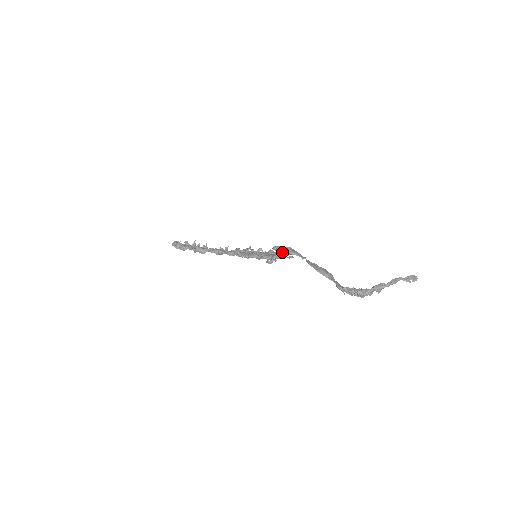
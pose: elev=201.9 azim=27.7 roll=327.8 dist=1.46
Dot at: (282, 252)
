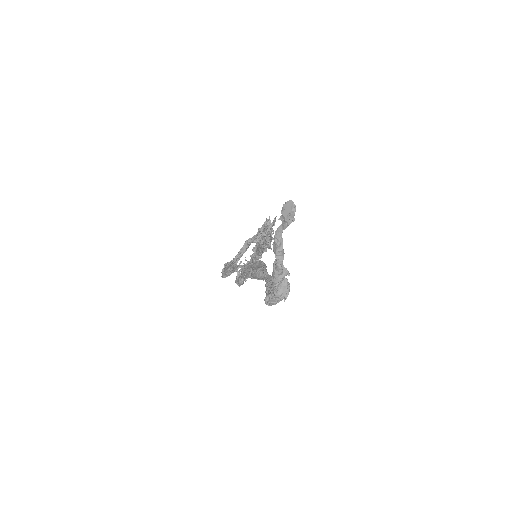
Dot at: occluded
